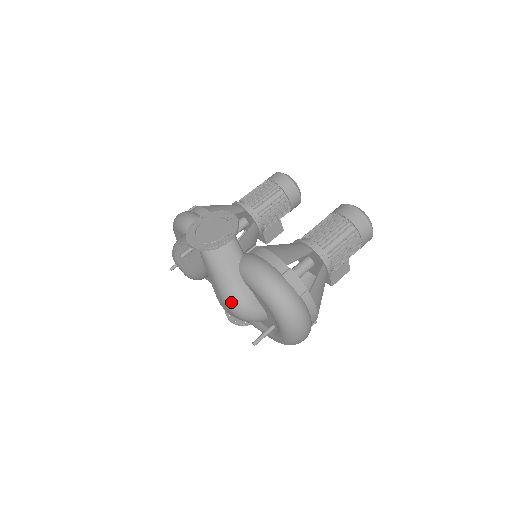
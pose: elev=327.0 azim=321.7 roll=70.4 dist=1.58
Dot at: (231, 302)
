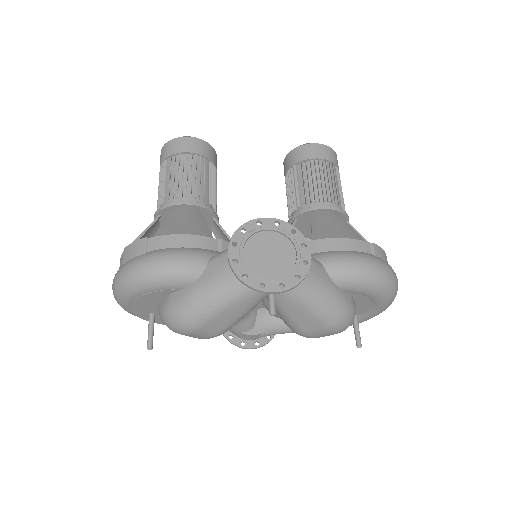
Dot at: (343, 322)
